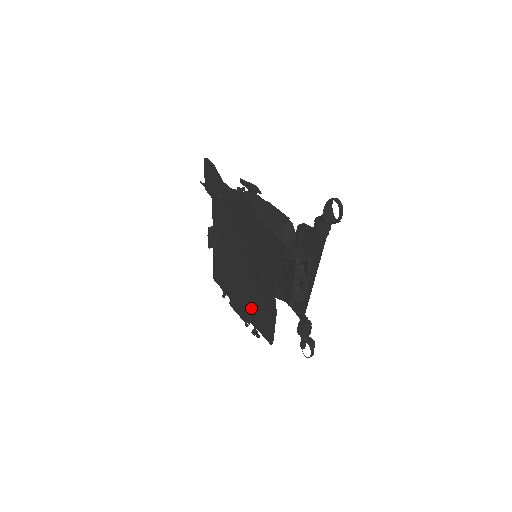
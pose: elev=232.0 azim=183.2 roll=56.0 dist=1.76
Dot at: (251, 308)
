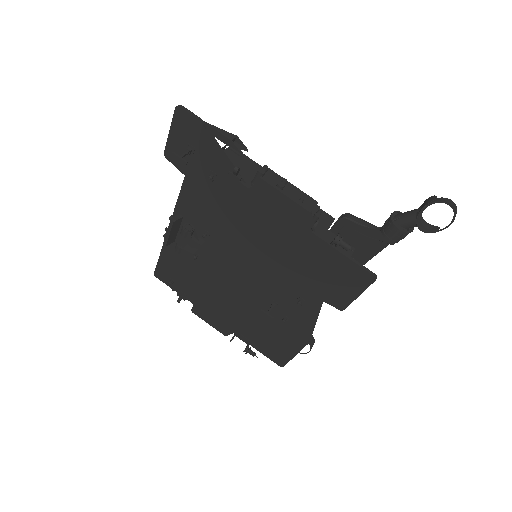
Dot at: (248, 326)
